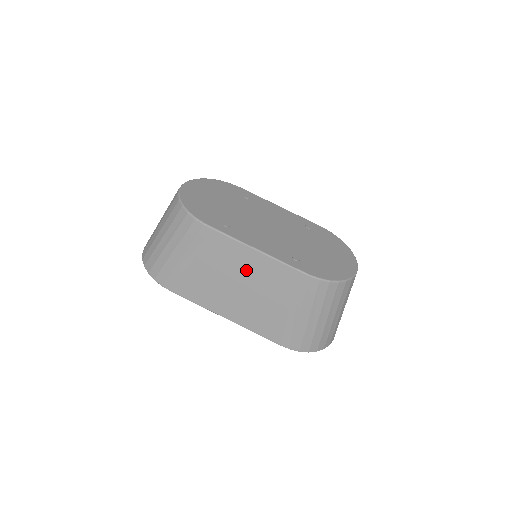
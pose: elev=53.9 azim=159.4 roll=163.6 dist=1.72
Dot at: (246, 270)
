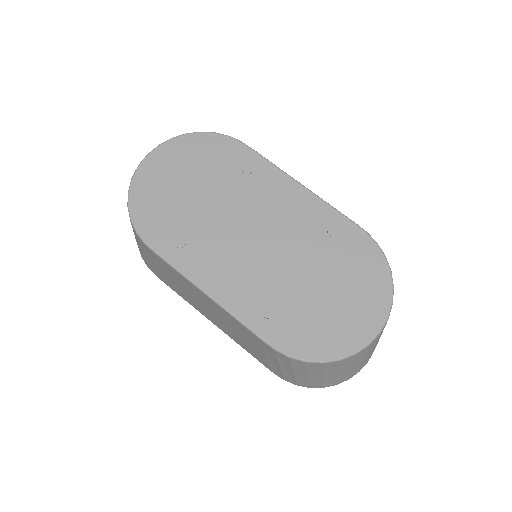
Dot at: (208, 304)
